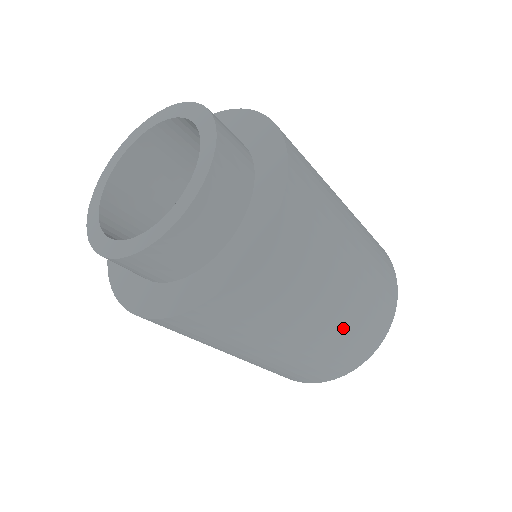
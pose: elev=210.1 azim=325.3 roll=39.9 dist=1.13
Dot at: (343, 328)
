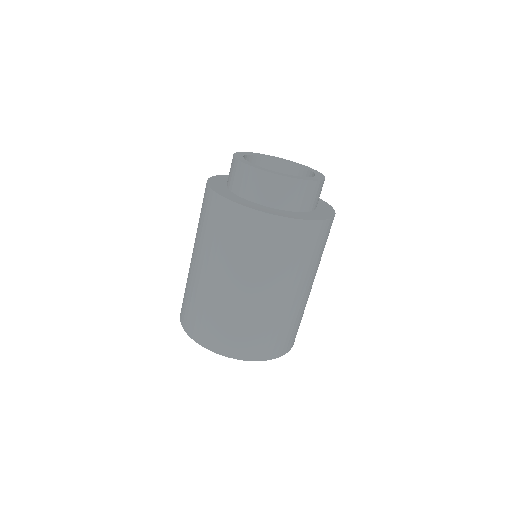
Dot at: (293, 313)
